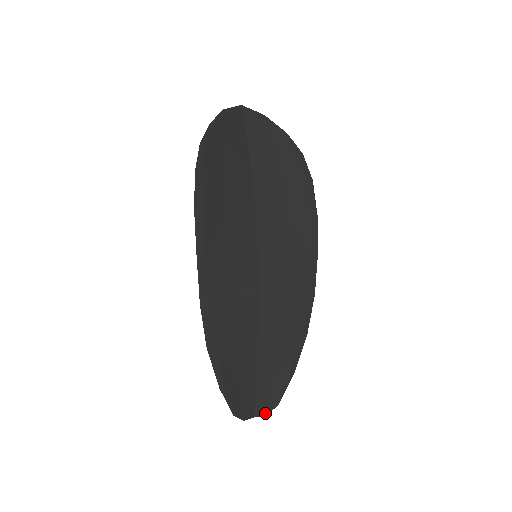
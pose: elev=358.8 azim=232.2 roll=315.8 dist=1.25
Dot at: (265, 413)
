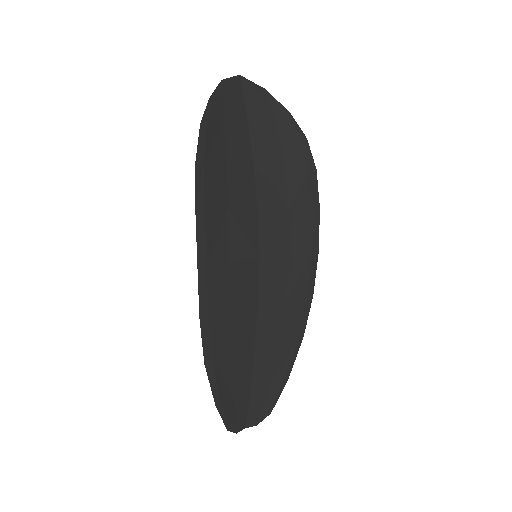
Dot at: (257, 422)
